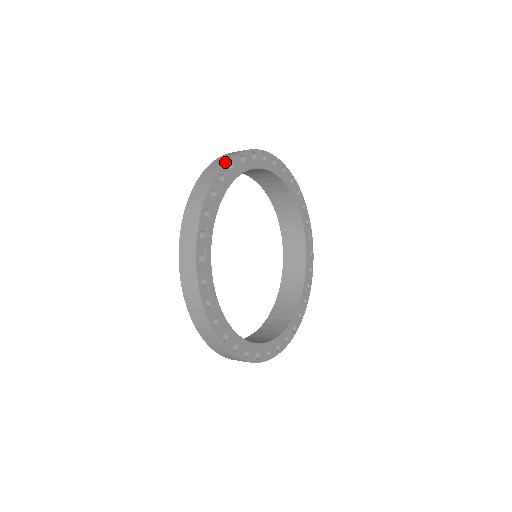
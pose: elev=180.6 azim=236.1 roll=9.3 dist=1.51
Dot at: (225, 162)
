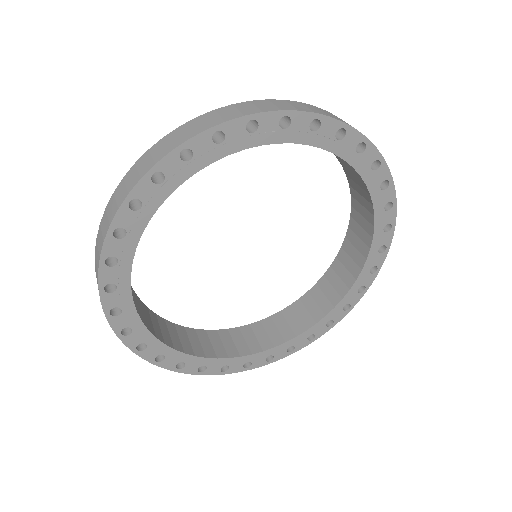
Dot at: (97, 269)
